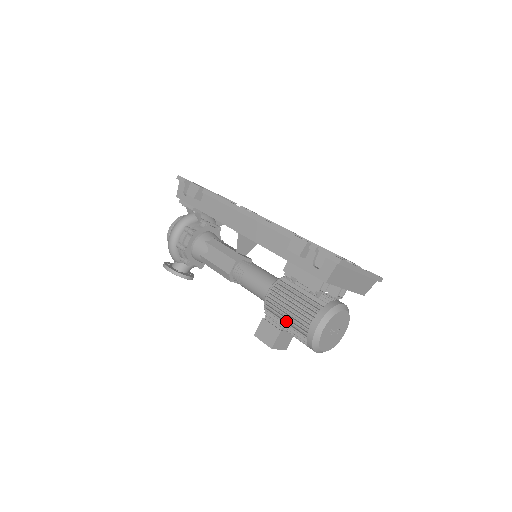
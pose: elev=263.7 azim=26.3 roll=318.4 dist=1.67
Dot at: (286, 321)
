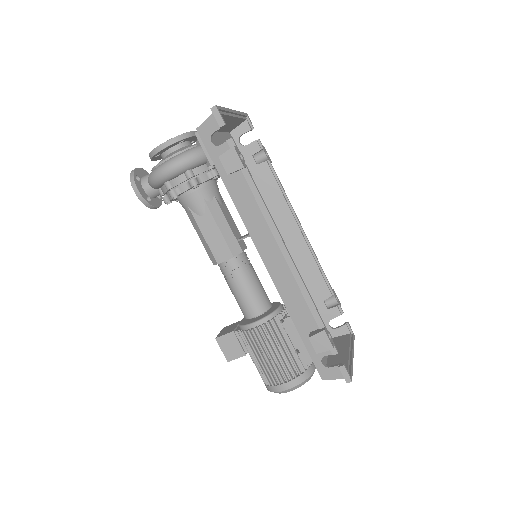
Dot at: occluded
